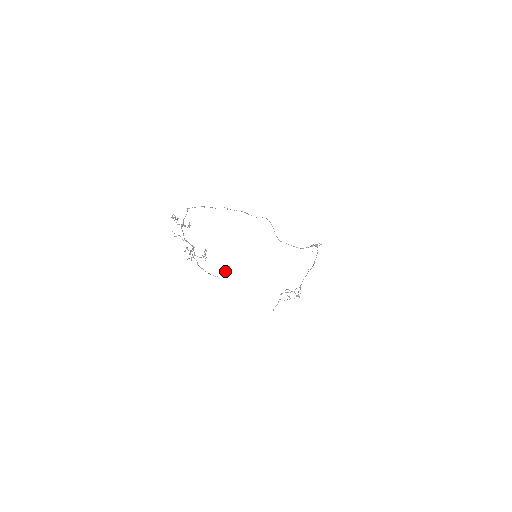
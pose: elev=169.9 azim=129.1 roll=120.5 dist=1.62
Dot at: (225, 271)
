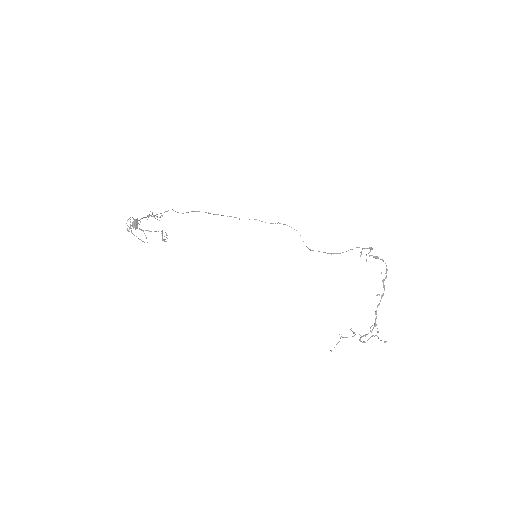
Dot at: (134, 223)
